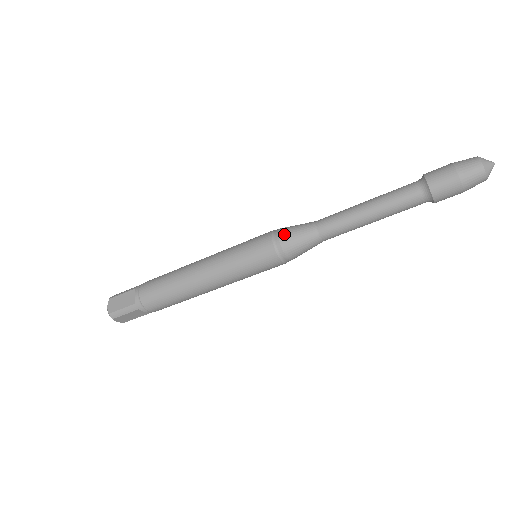
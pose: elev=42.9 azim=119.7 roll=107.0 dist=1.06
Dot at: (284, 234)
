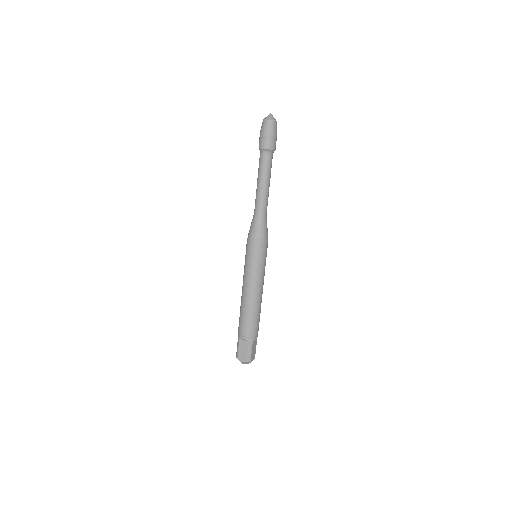
Dot at: (253, 234)
